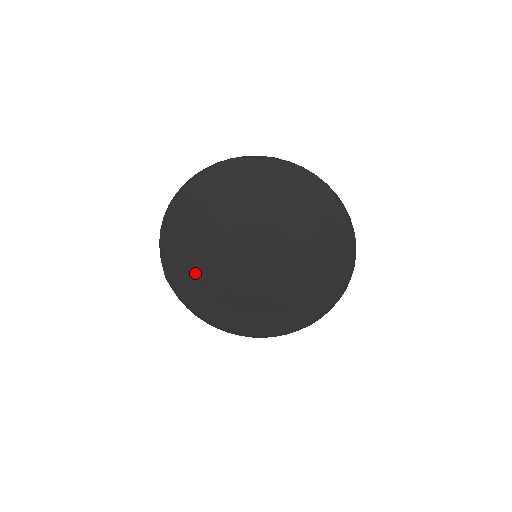
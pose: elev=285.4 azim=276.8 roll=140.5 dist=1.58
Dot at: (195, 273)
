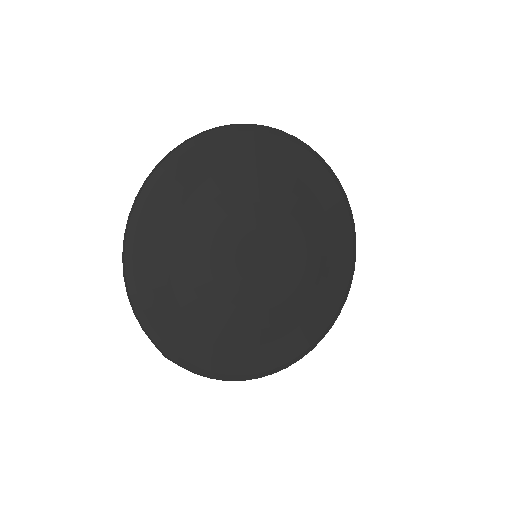
Dot at: (201, 322)
